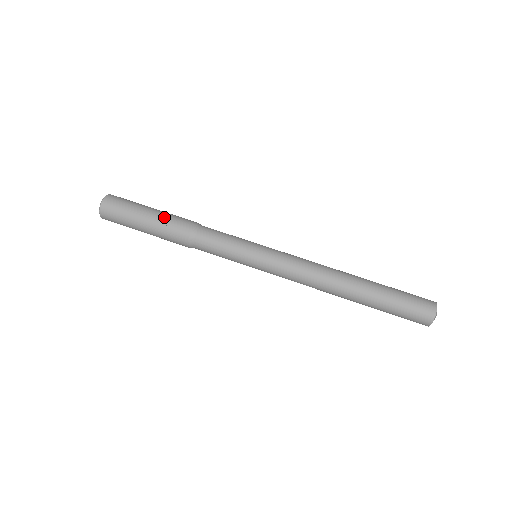
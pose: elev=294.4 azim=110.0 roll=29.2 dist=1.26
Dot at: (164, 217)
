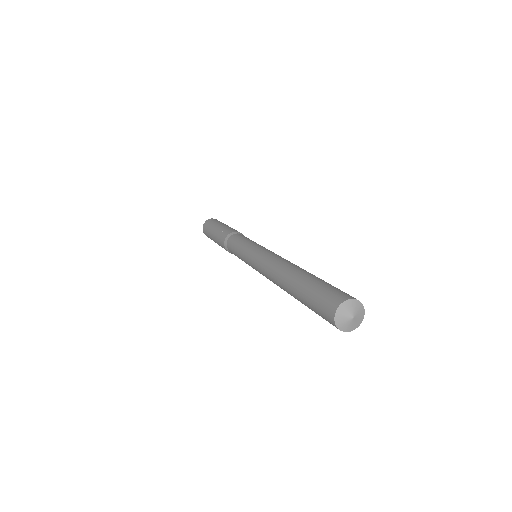
Dot at: (228, 227)
